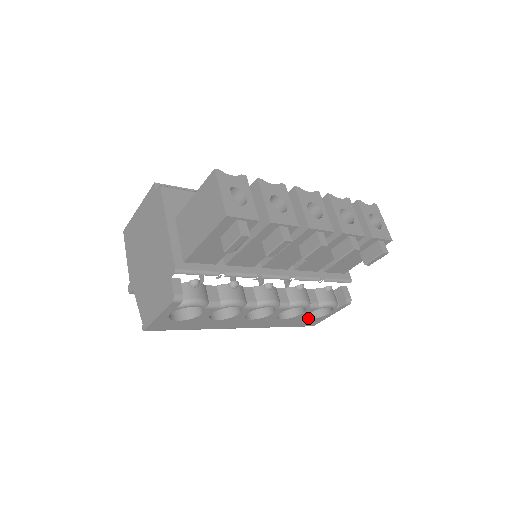
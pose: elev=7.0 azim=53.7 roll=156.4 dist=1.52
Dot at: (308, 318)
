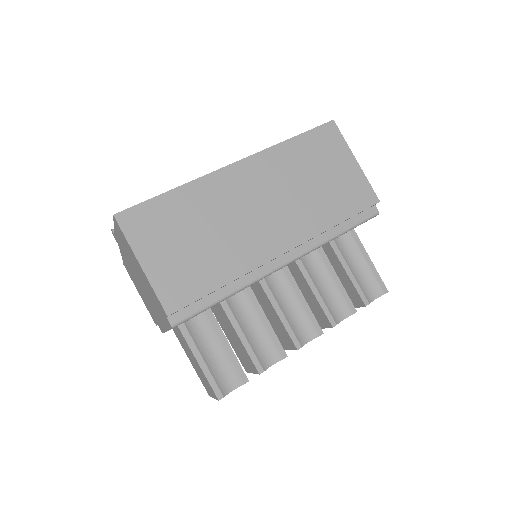
Dot at: occluded
